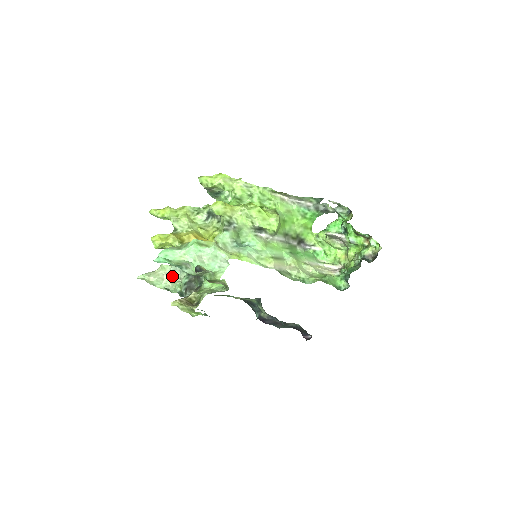
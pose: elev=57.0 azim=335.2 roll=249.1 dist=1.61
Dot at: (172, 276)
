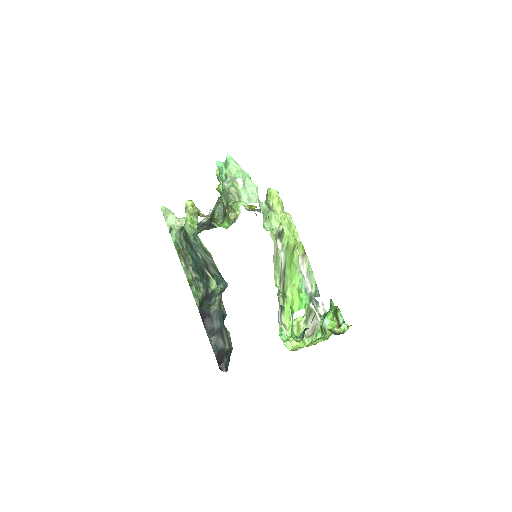
Dot at: occluded
